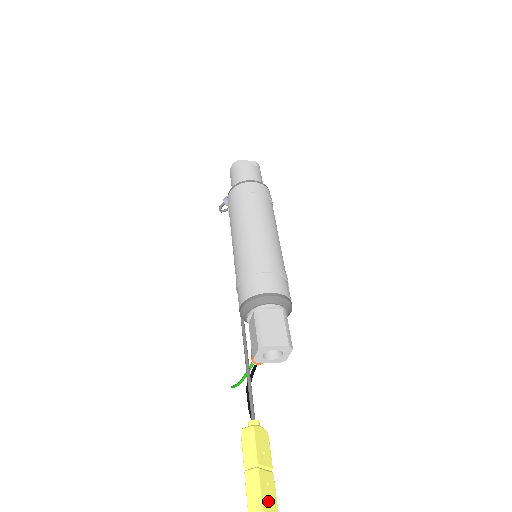
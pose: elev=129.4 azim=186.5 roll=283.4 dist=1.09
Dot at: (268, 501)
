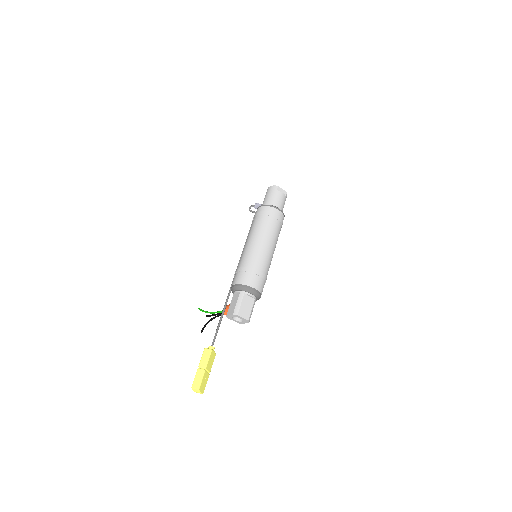
Dot at: (202, 386)
